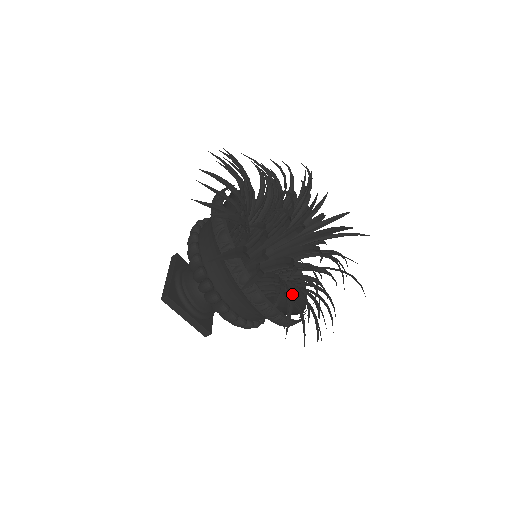
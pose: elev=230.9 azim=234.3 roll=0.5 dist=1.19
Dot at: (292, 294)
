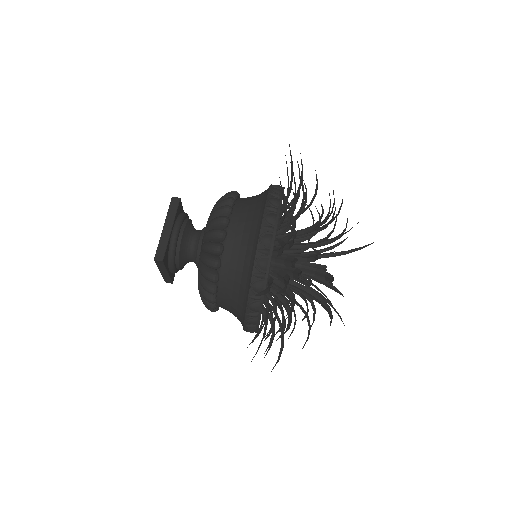
Dot at: occluded
